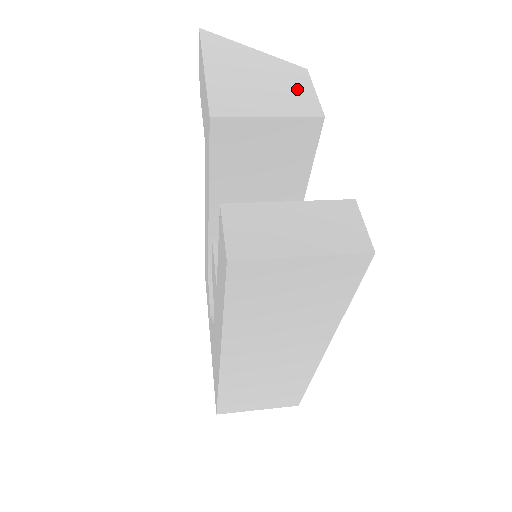
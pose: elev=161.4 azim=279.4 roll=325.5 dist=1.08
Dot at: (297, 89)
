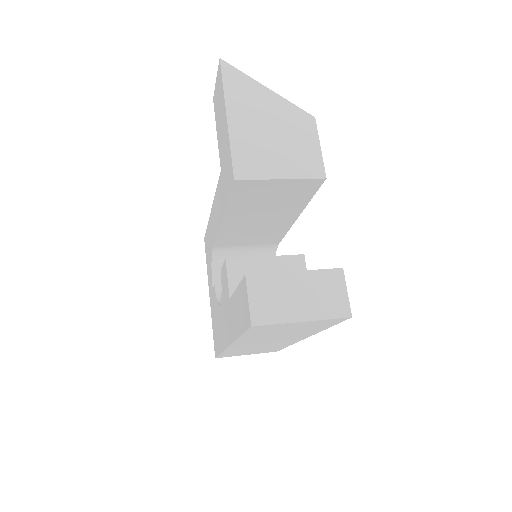
Dot at: (305, 144)
